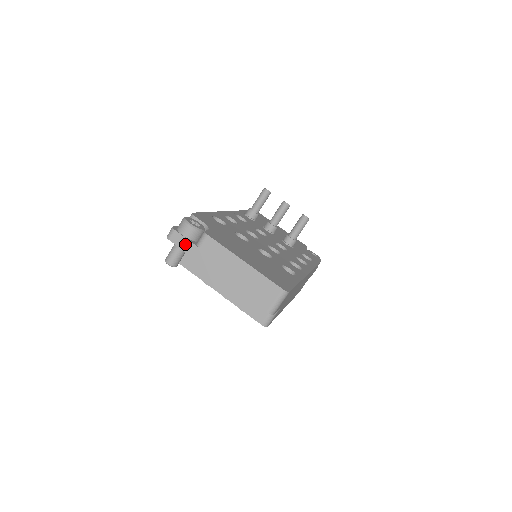
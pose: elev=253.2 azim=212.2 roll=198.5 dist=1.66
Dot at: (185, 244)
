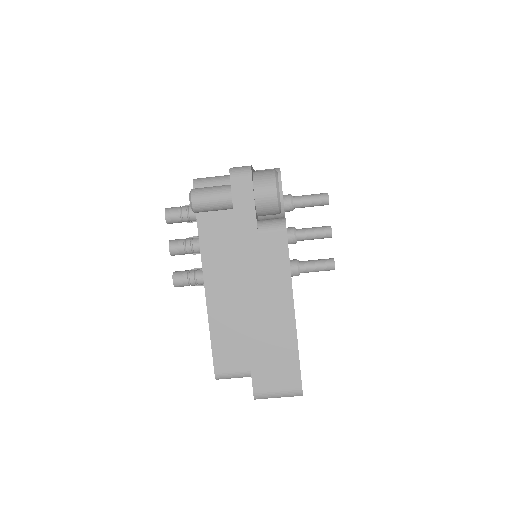
Dot at: (245, 207)
